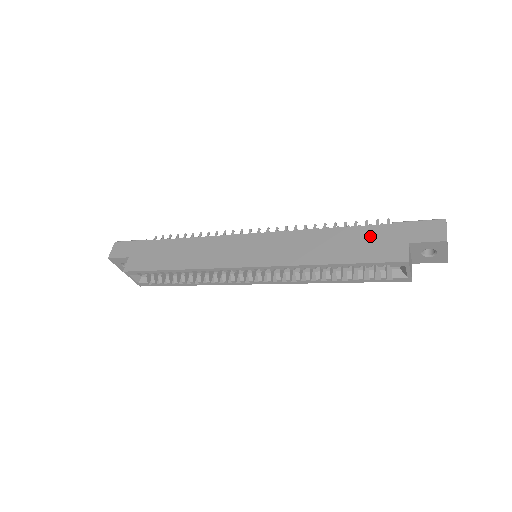
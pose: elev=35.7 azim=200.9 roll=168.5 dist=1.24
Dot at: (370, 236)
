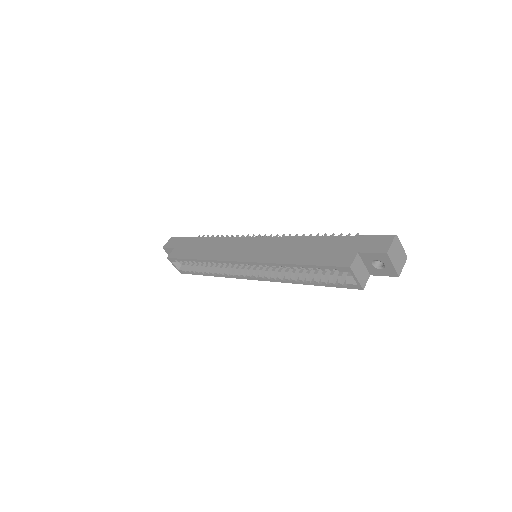
Dot at: (333, 245)
